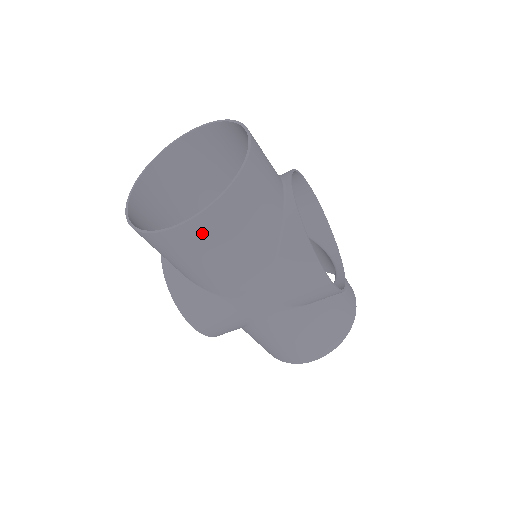
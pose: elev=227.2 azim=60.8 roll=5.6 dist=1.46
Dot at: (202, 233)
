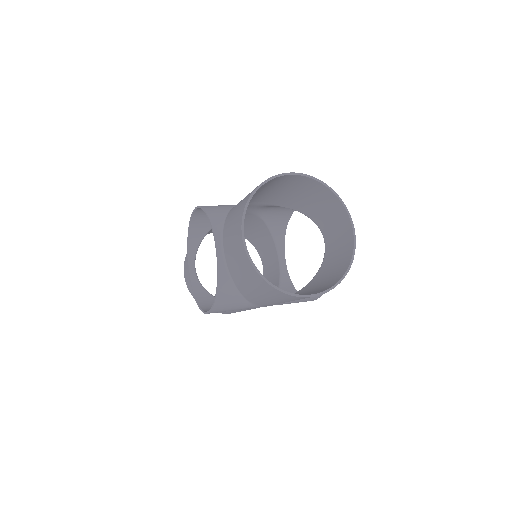
Dot at: occluded
